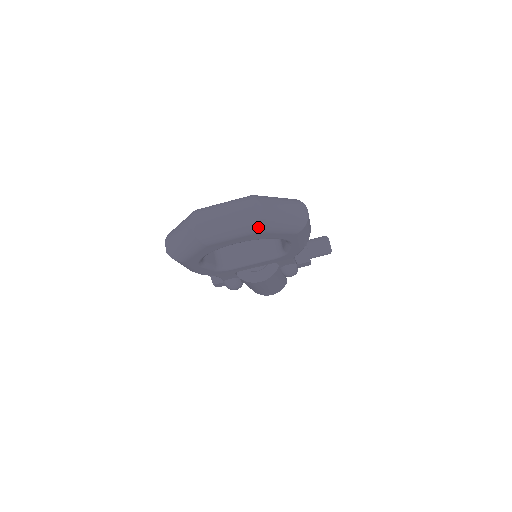
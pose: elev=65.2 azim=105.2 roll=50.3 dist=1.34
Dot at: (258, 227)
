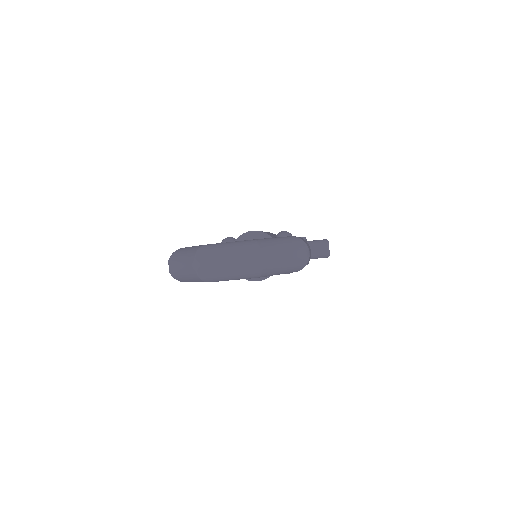
Dot at: (259, 275)
